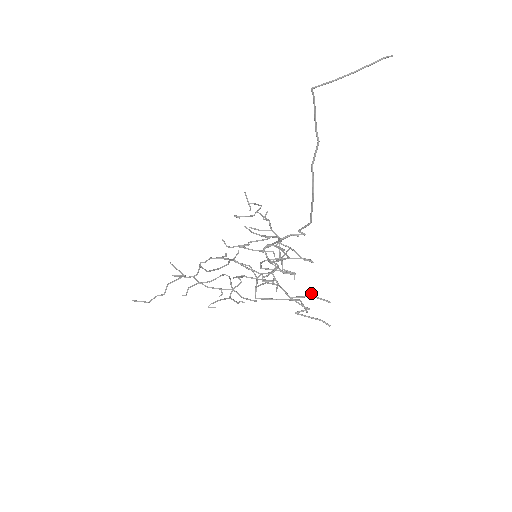
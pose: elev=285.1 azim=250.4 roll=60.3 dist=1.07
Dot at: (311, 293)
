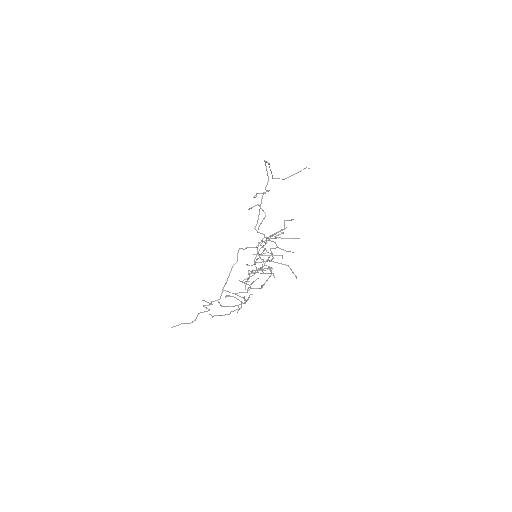
Dot at: occluded
